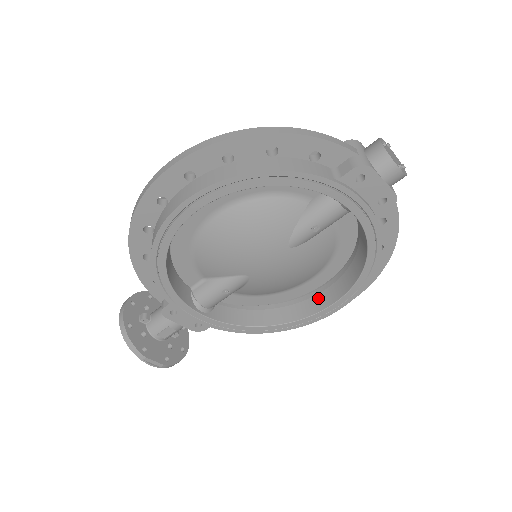
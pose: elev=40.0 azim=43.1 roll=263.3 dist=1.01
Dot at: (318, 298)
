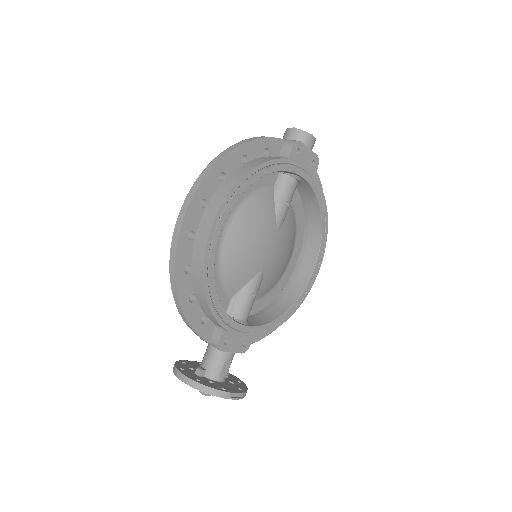
Dot at: (302, 269)
